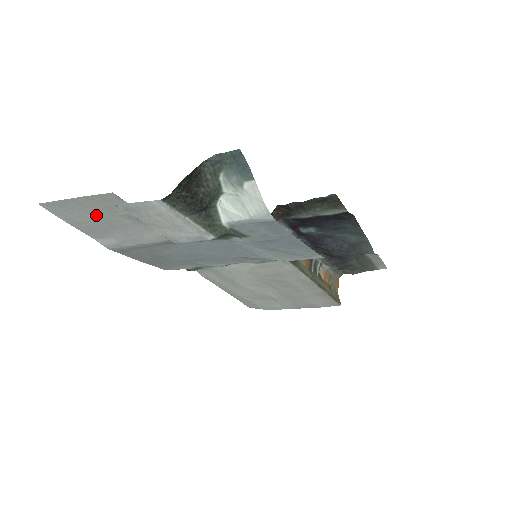
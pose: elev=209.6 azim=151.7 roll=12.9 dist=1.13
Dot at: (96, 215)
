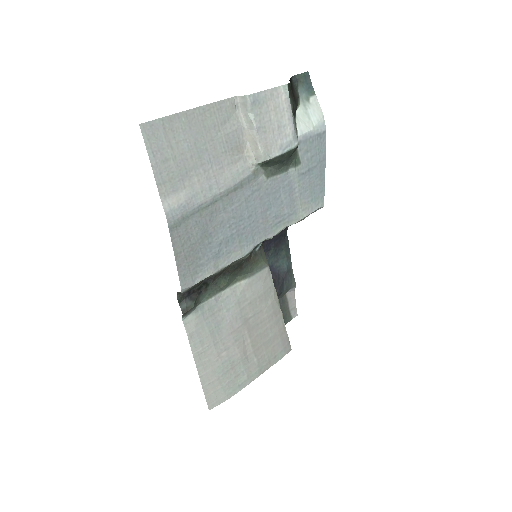
Dot at: (194, 141)
